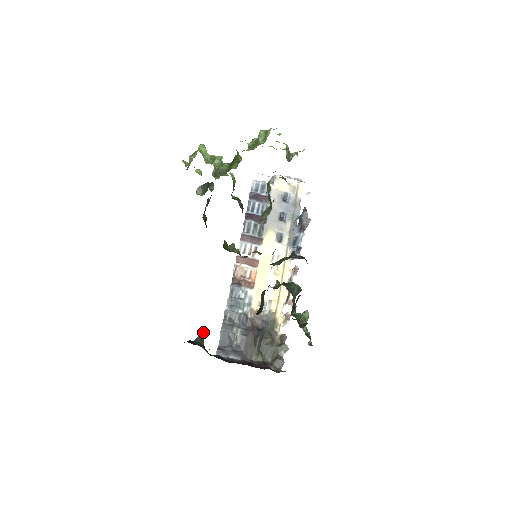
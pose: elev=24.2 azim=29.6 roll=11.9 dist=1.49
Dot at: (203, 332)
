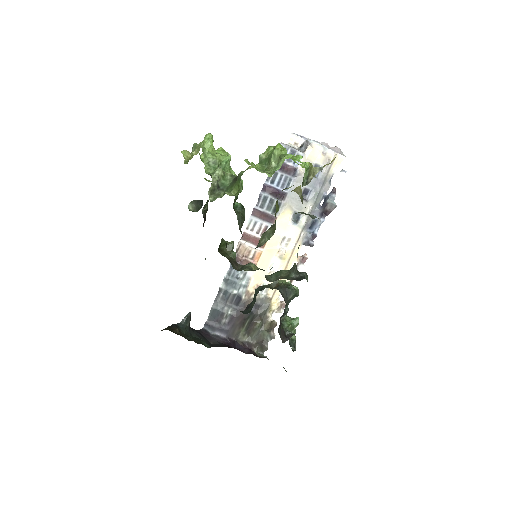
Dot at: (190, 314)
